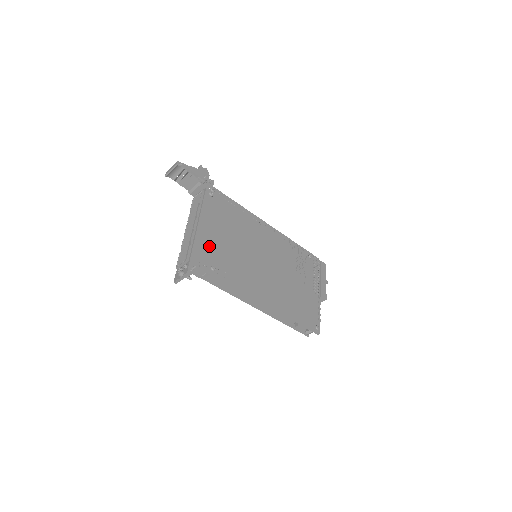
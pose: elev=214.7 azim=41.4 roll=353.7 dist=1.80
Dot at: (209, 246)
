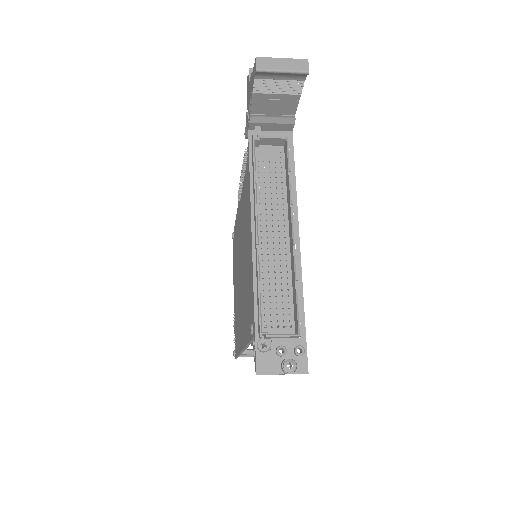
Dot at: occluded
